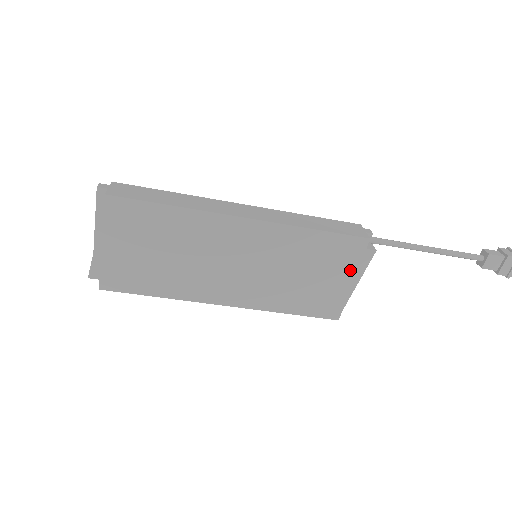
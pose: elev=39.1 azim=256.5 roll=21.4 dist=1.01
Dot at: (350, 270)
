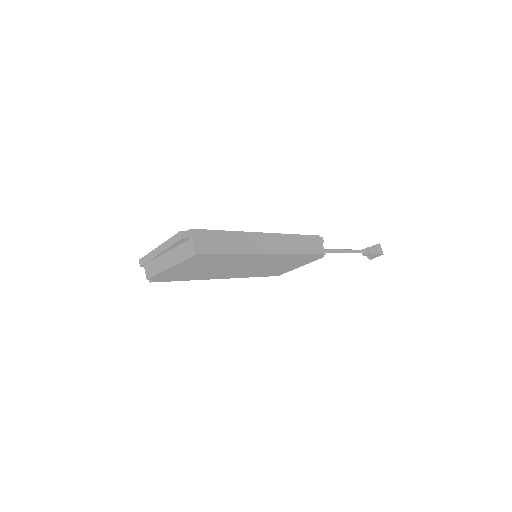
Dot at: (304, 263)
